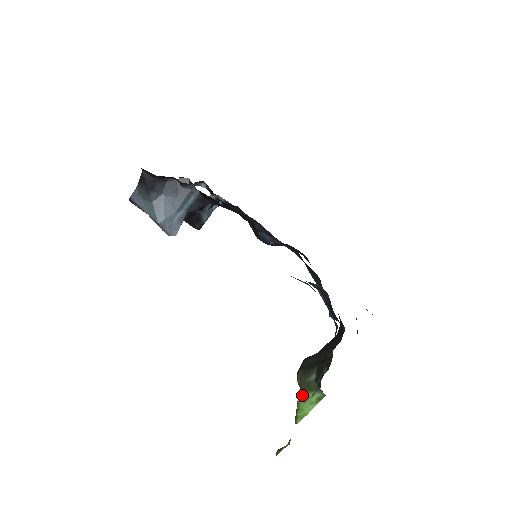
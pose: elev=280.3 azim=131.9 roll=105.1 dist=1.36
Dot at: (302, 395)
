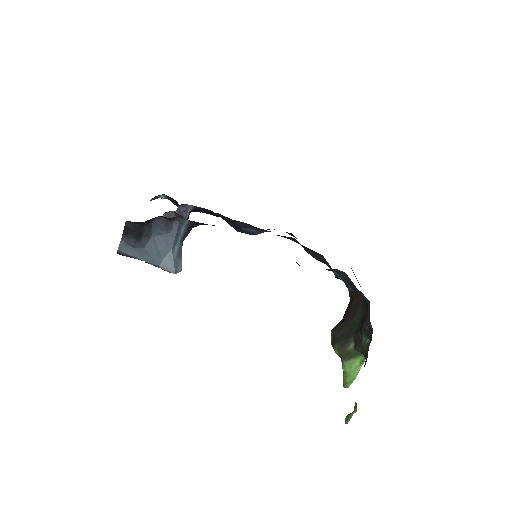
Dot at: (345, 364)
